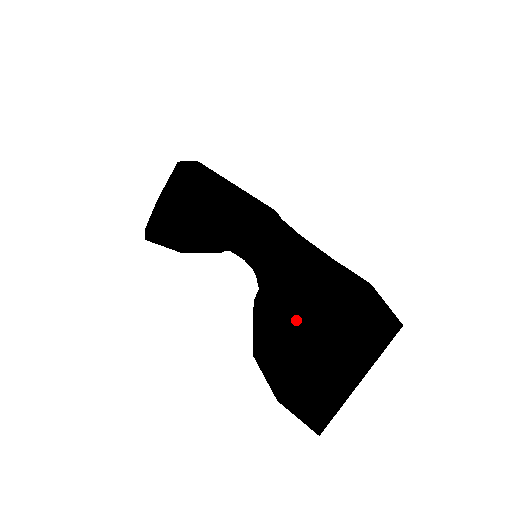
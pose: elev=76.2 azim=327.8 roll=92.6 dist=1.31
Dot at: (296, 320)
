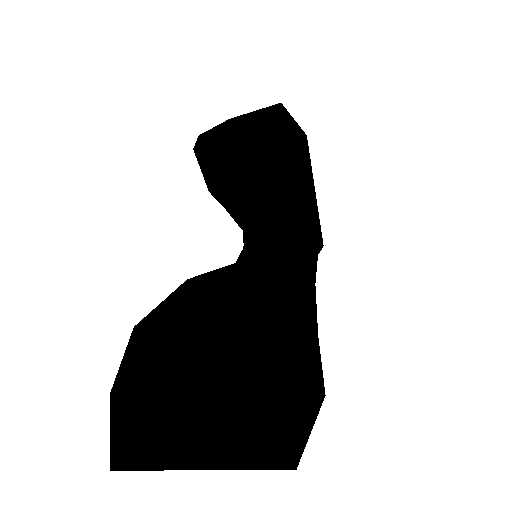
Dot at: (205, 342)
